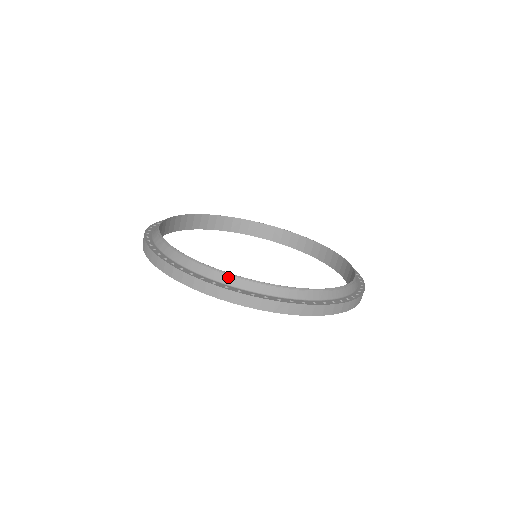
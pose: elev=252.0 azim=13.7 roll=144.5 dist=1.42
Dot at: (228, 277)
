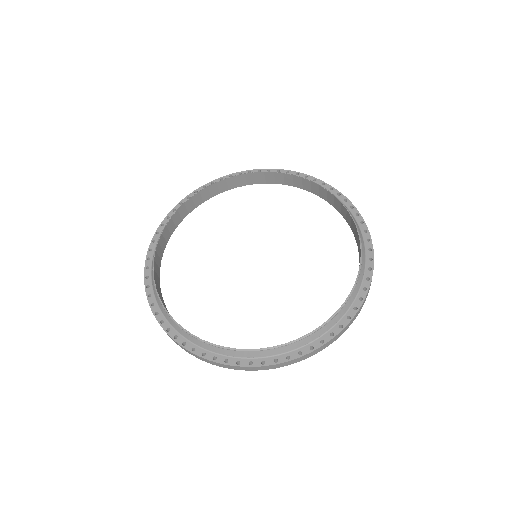
Dot at: (204, 344)
